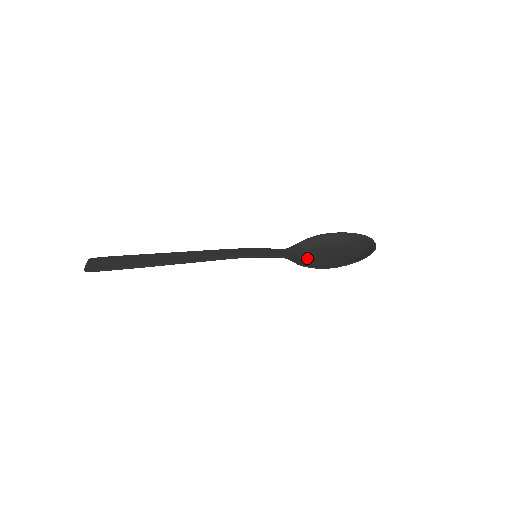
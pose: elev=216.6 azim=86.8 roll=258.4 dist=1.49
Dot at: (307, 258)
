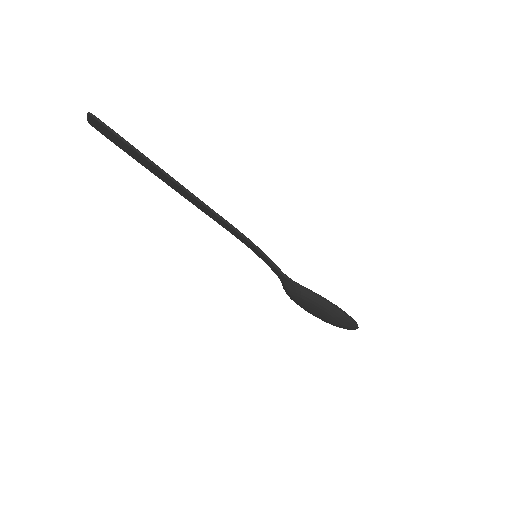
Dot at: (294, 298)
